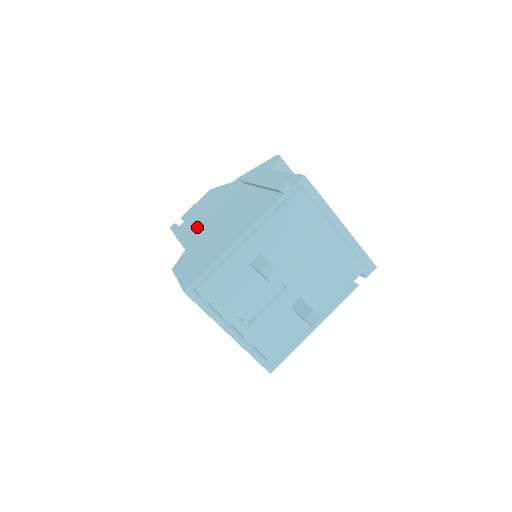
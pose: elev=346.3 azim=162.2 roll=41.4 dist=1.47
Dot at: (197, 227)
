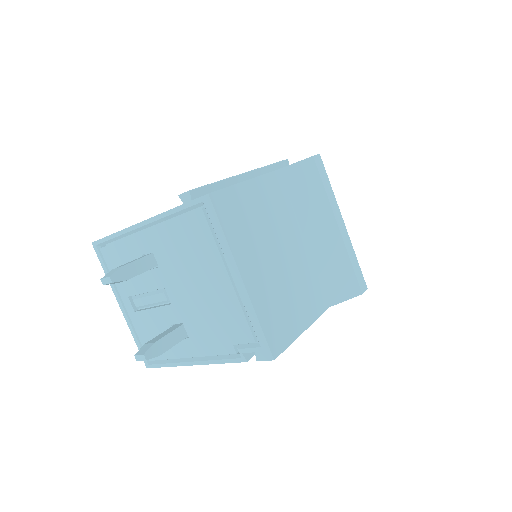
Dot at: occluded
